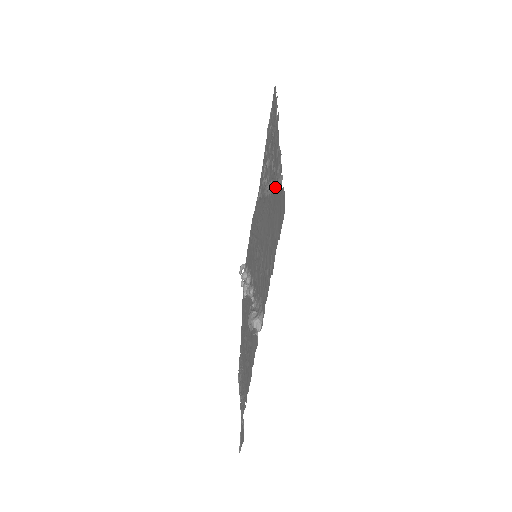
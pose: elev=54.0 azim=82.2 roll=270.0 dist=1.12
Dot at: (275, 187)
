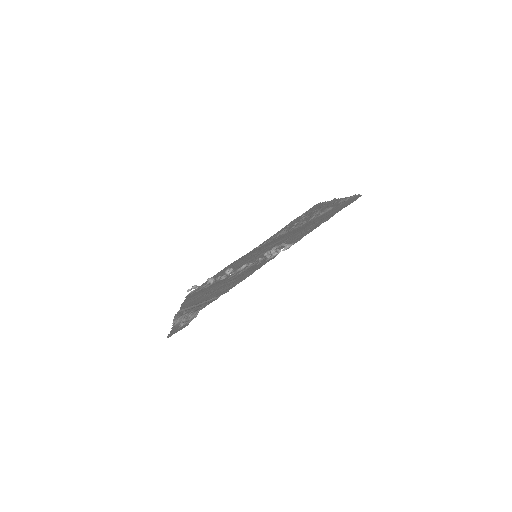
Dot at: (333, 207)
